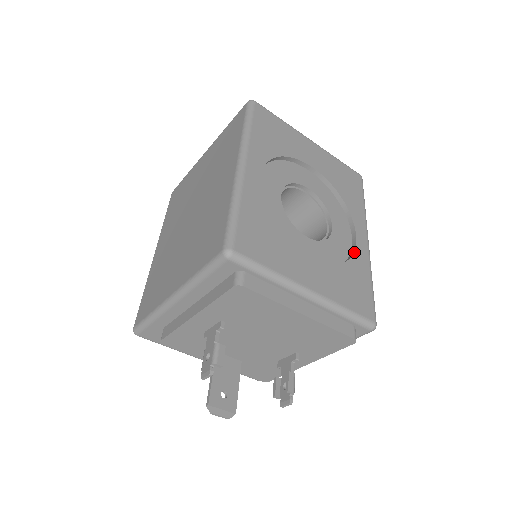
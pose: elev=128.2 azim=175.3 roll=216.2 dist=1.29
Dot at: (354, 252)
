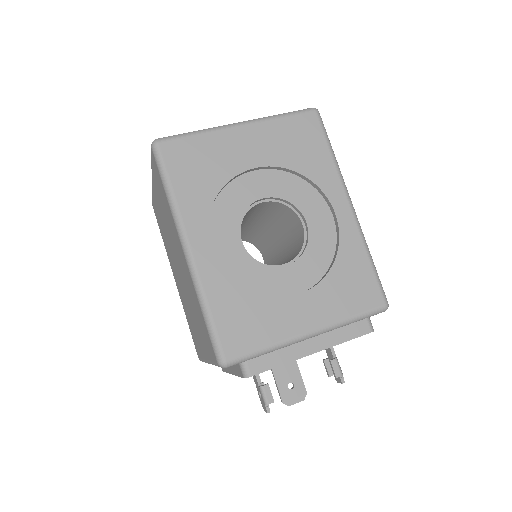
Dot at: (339, 239)
